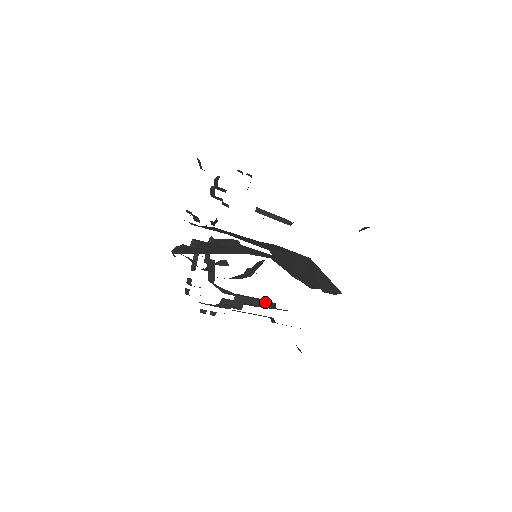
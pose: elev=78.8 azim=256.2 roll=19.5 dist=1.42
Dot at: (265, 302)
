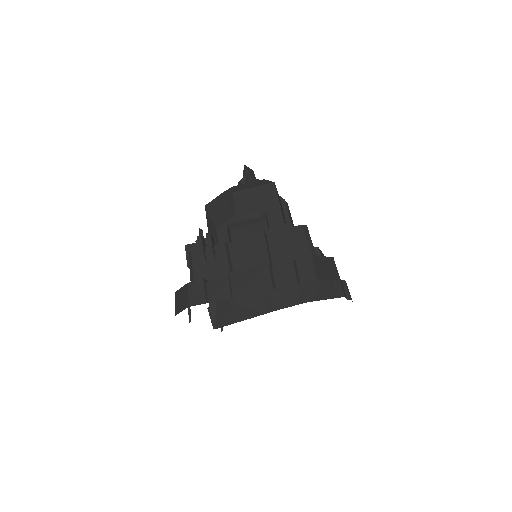
Dot at: occluded
